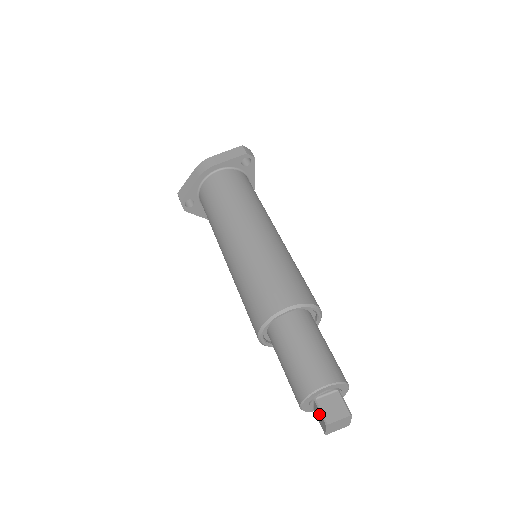
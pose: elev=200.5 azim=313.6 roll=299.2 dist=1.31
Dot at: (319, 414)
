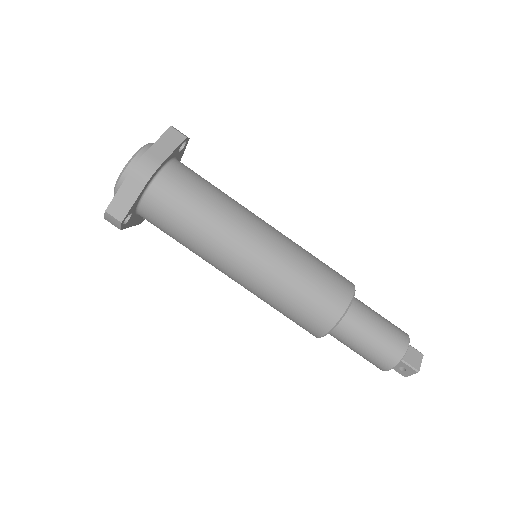
Dot at: (405, 367)
